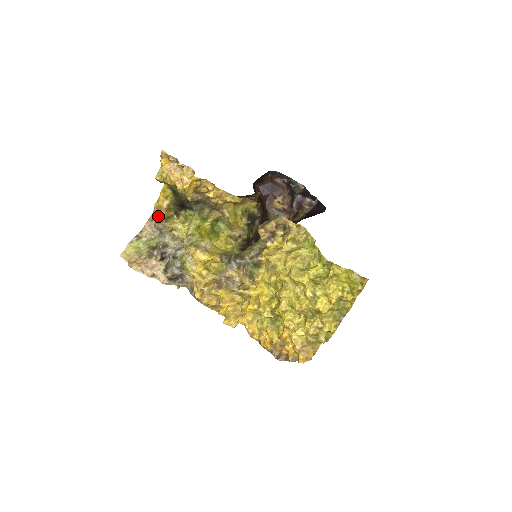
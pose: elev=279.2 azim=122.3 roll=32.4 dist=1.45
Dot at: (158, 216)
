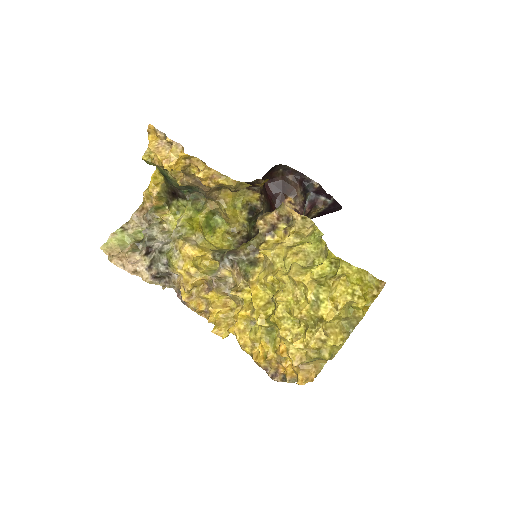
Dot at: (147, 206)
